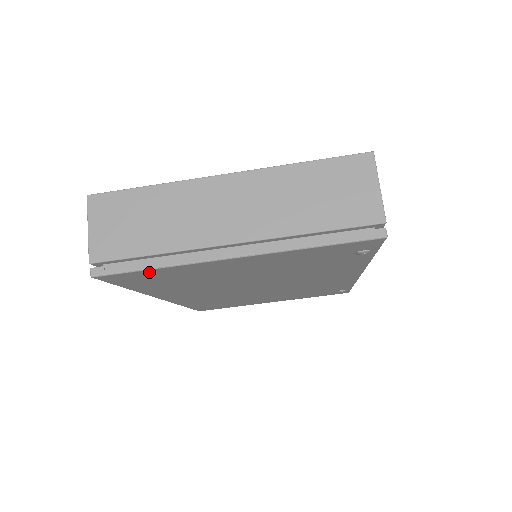
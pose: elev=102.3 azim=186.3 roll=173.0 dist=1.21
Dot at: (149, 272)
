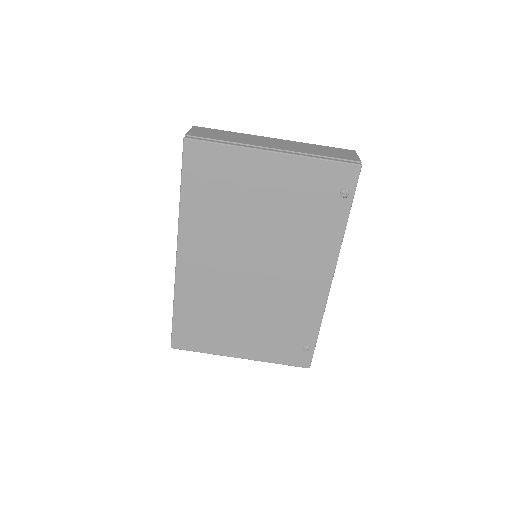
Dot at: (217, 151)
